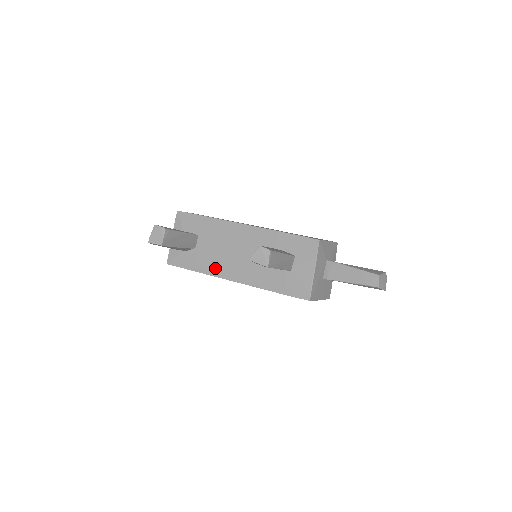
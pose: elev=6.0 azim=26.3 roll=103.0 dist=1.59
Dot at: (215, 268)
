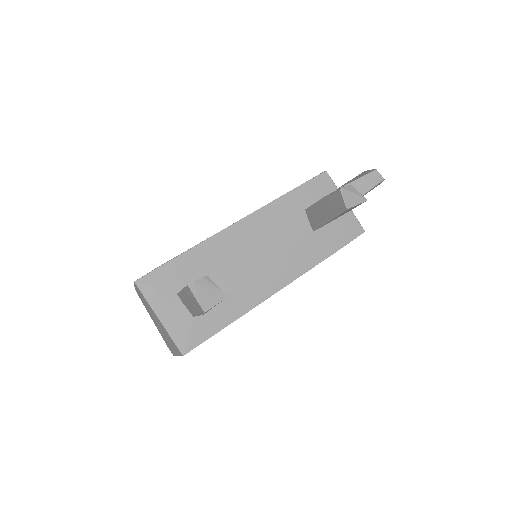
Dot at: (251, 295)
